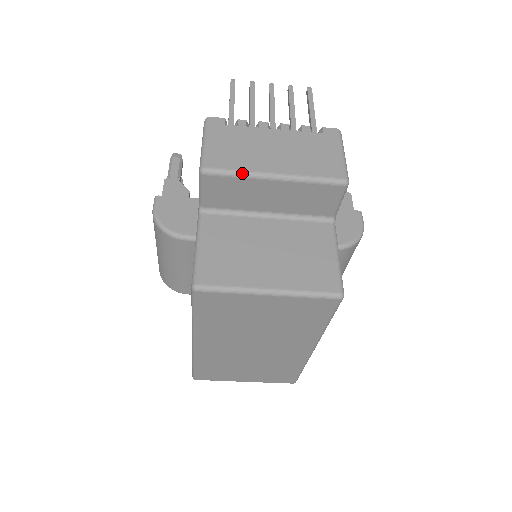
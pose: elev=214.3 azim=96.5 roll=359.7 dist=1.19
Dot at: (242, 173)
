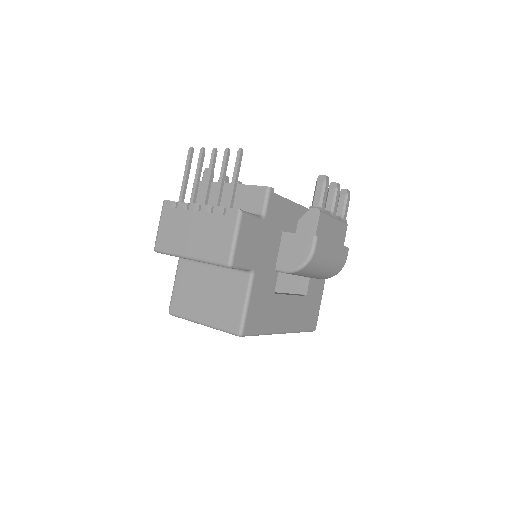
Dot at: (172, 254)
